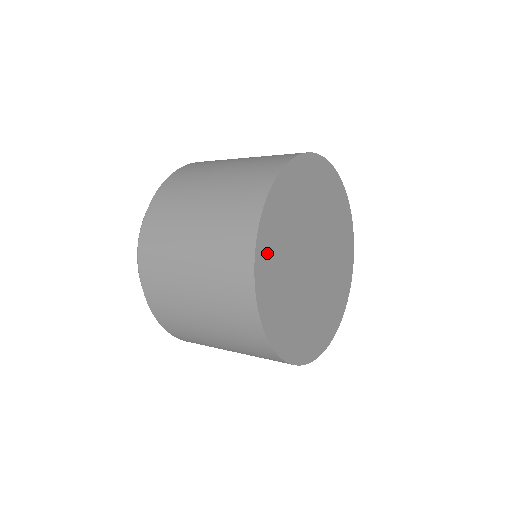
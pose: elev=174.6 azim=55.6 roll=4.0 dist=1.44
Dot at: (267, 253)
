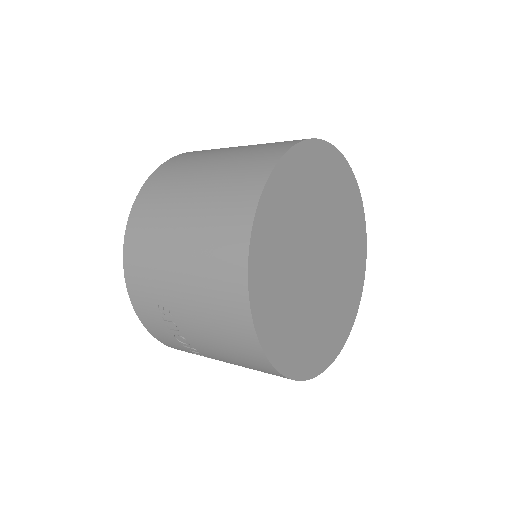
Dot at: (295, 171)
